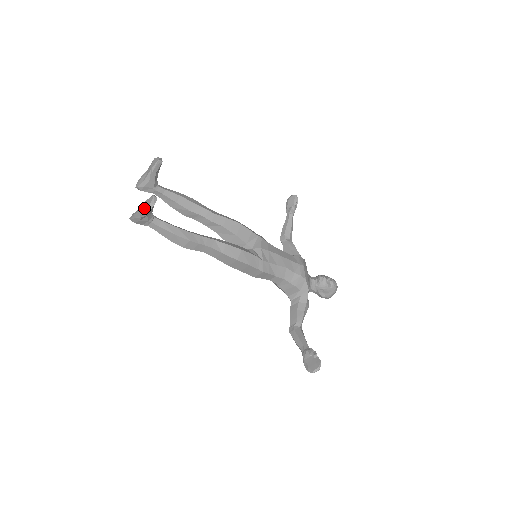
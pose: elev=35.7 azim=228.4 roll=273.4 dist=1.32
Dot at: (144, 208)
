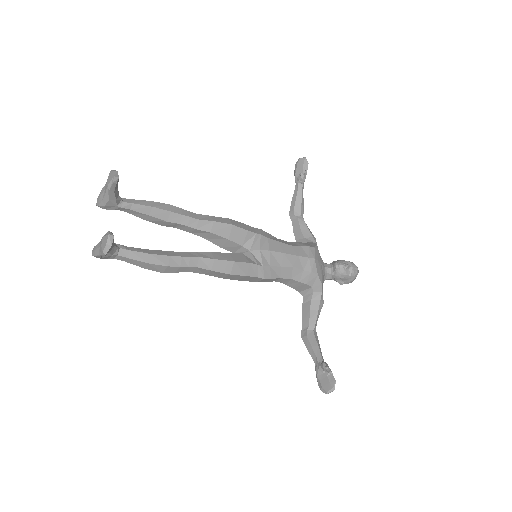
Dot at: (101, 248)
